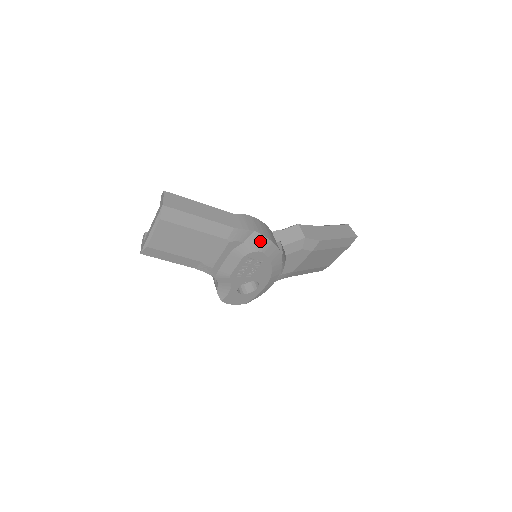
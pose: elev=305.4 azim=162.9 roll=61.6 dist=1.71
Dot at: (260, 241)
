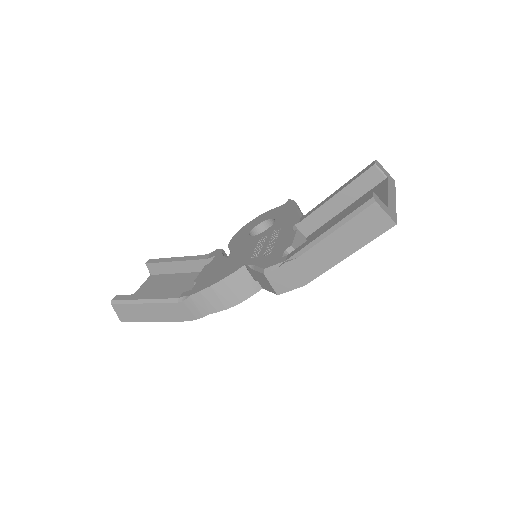
Dot at: occluded
